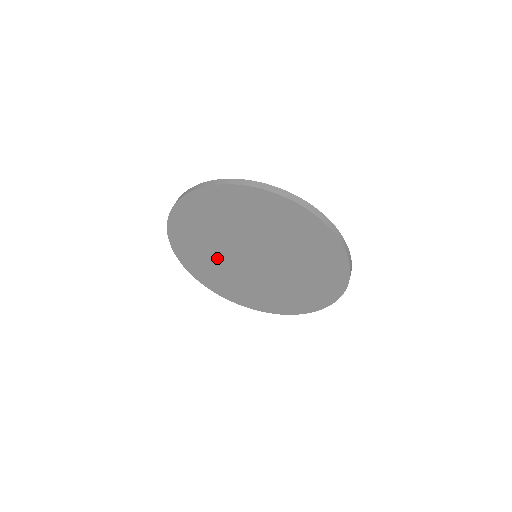
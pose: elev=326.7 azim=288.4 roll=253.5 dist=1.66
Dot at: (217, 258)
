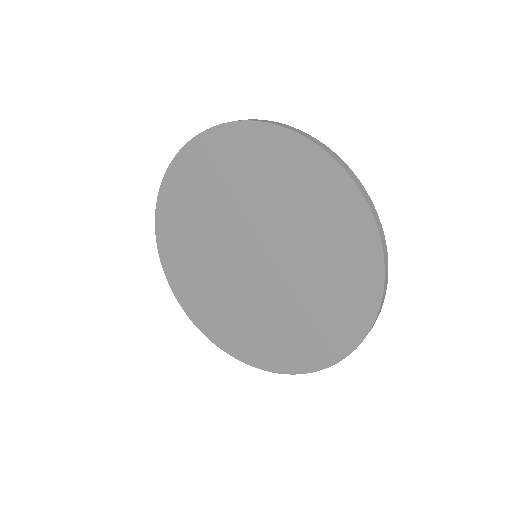
Dot at: (206, 233)
